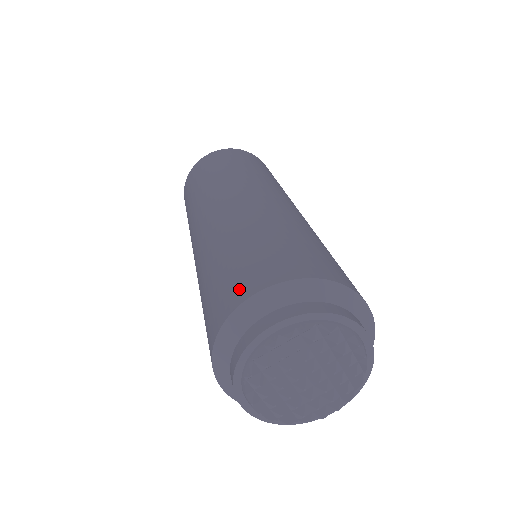
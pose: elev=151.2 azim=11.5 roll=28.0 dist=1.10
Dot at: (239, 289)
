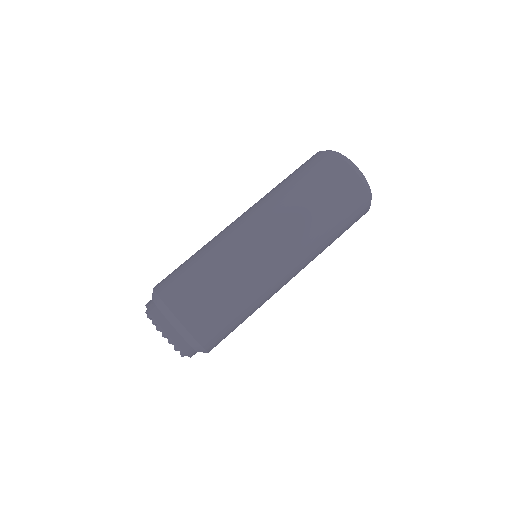
Dot at: occluded
